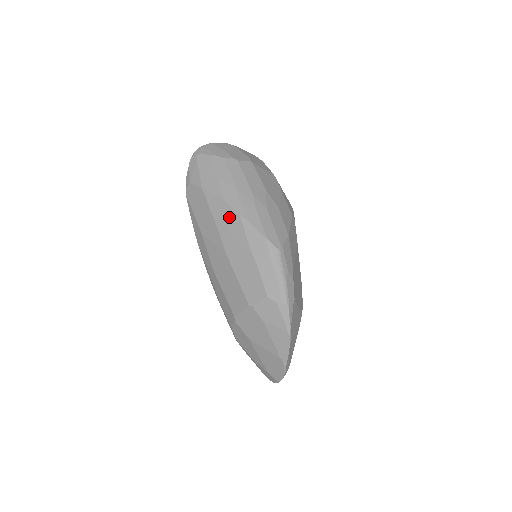
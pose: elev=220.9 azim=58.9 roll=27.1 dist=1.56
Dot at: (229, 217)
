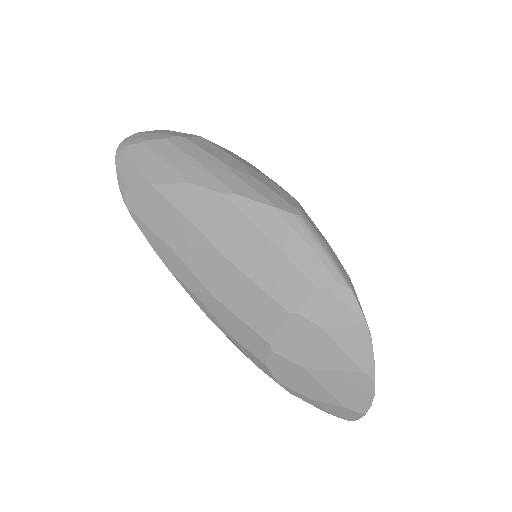
Dot at: (208, 203)
